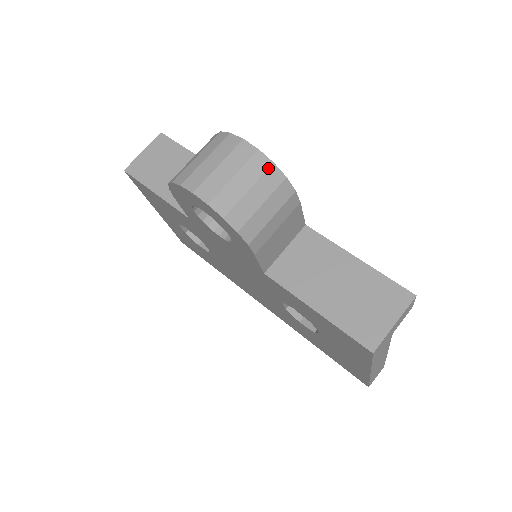
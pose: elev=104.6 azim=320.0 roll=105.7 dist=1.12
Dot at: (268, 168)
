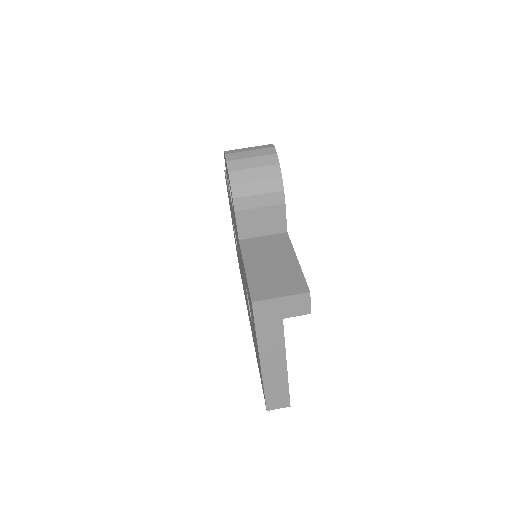
Dot at: (274, 164)
